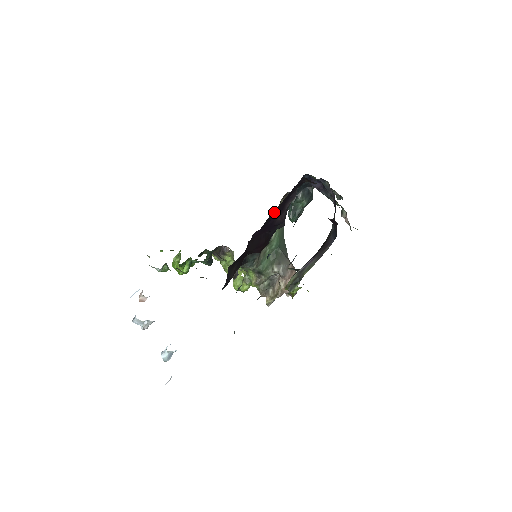
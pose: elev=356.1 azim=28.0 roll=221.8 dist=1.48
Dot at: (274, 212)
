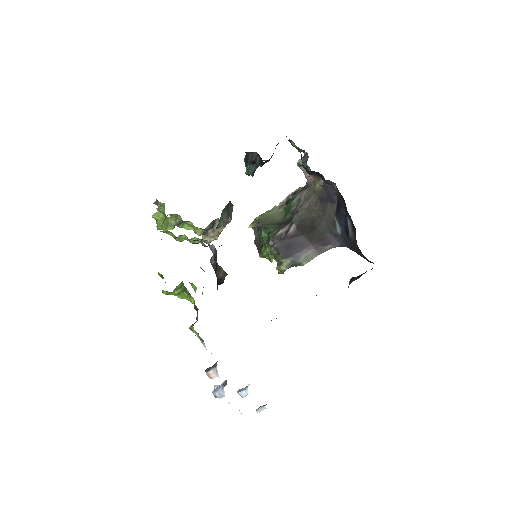
Dot at: occluded
